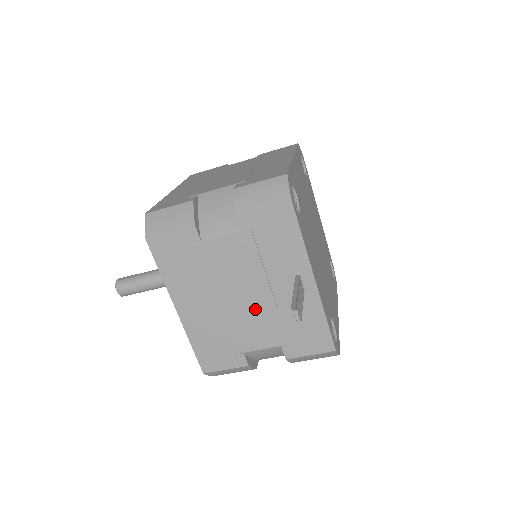
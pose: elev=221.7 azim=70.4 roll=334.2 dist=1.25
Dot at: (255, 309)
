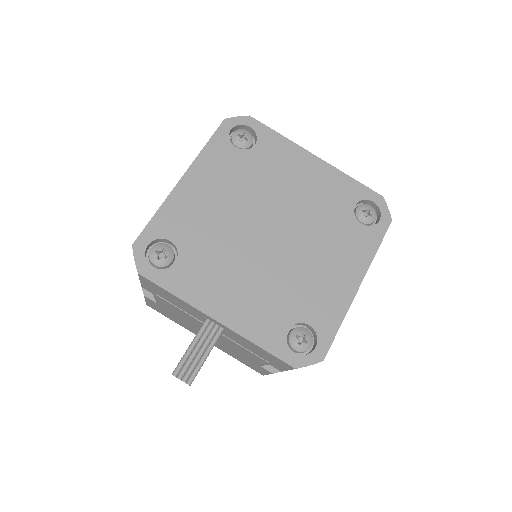
Dot at: (224, 340)
